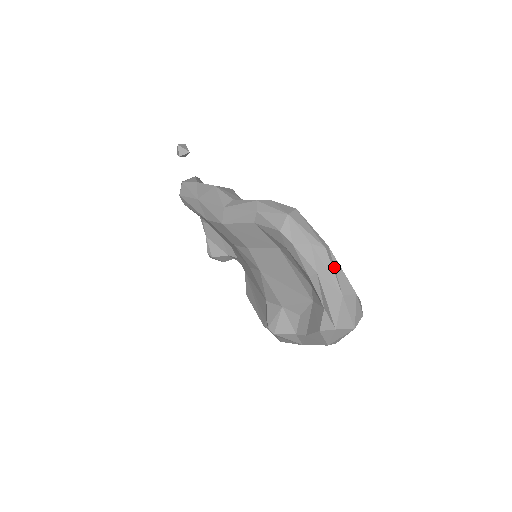
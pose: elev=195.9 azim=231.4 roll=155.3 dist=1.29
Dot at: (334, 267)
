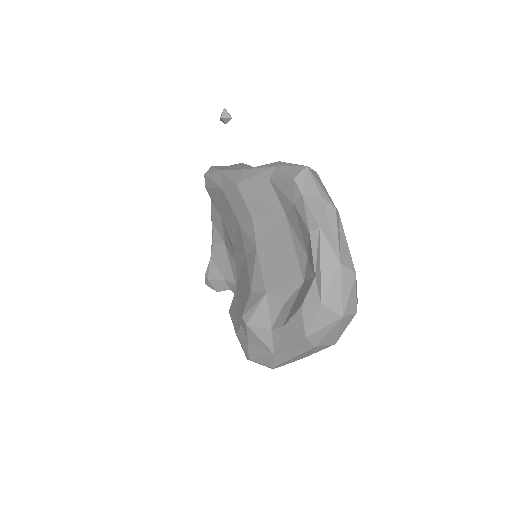
Dot at: (339, 233)
